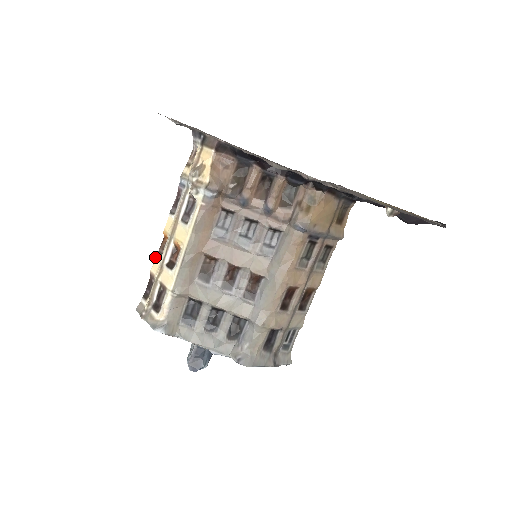
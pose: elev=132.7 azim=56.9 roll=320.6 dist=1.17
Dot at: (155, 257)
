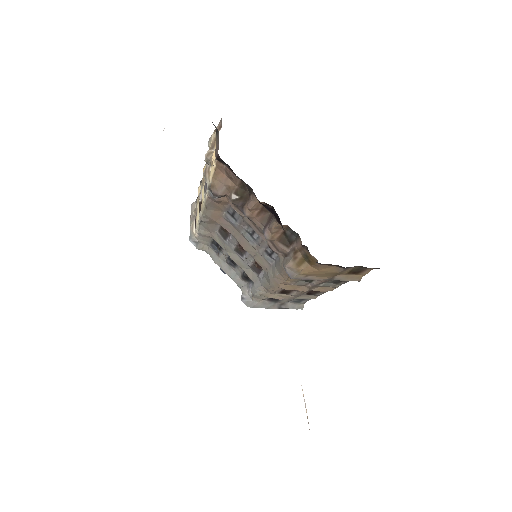
Dot at: (200, 182)
